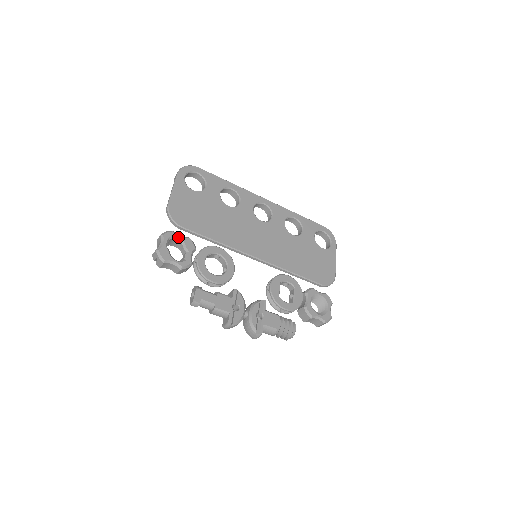
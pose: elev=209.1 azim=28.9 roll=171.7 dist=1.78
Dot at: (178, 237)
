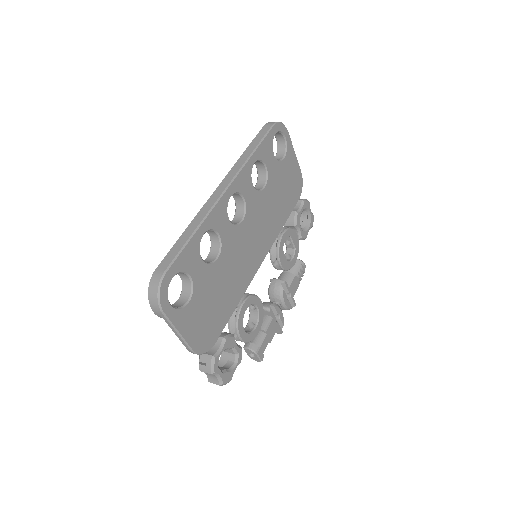
Dot at: occluded
